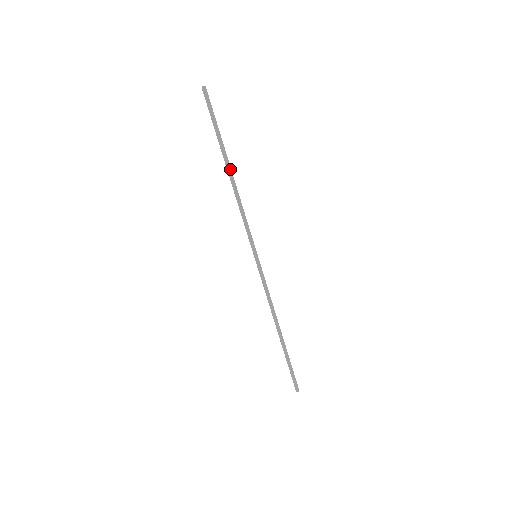
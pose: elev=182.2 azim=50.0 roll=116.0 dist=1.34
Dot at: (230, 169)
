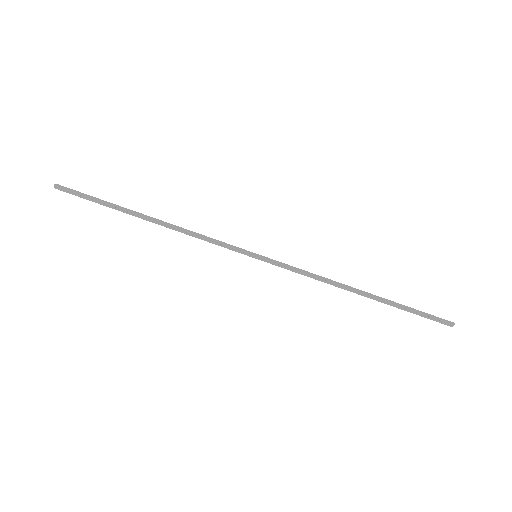
Dot at: (148, 217)
